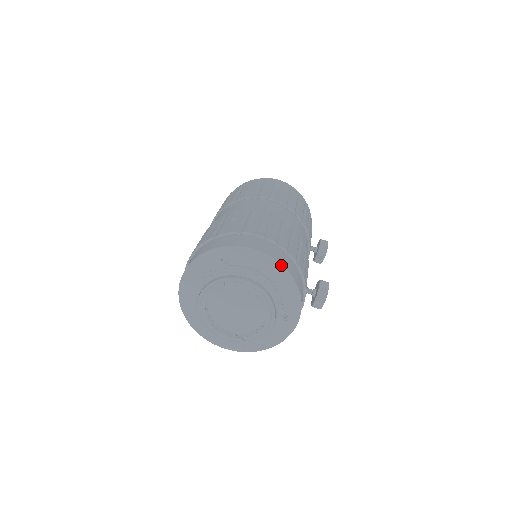
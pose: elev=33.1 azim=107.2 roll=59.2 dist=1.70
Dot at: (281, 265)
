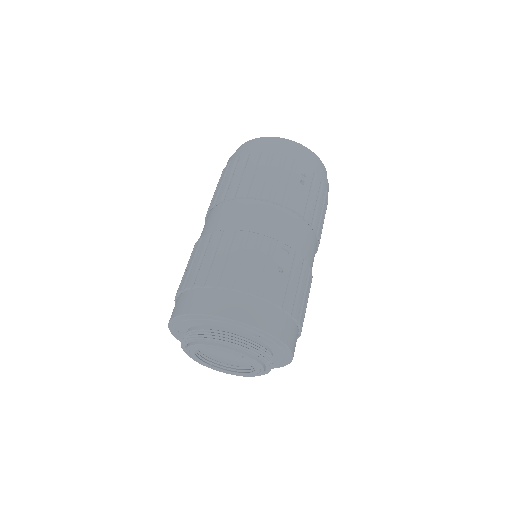
Dot at: (292, 359)
